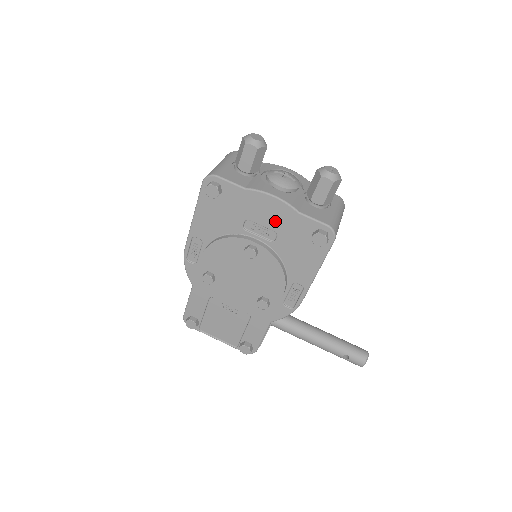
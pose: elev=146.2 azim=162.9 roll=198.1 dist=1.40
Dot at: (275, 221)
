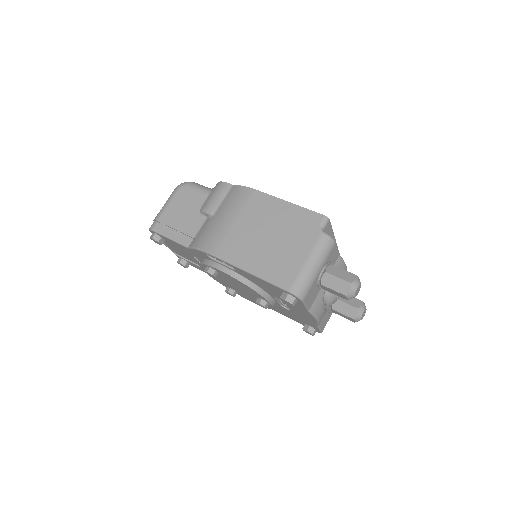
Dot at: (299, 314)
